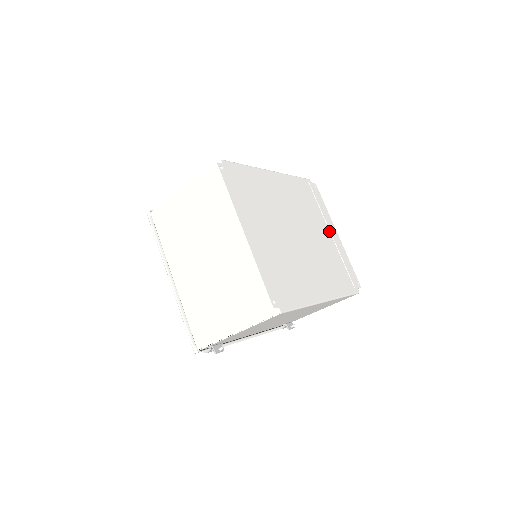
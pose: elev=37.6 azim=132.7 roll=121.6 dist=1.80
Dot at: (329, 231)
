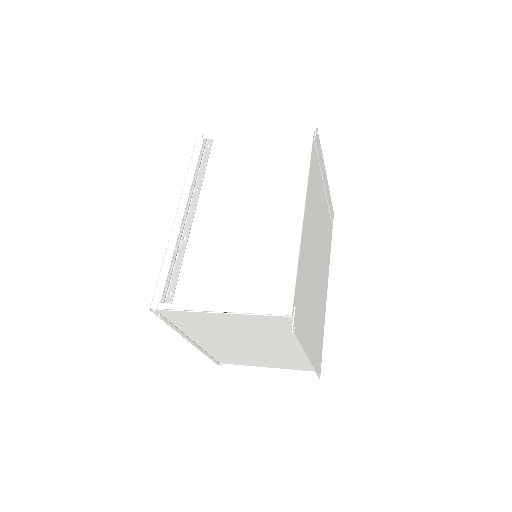
Dot at: (324, 187)
